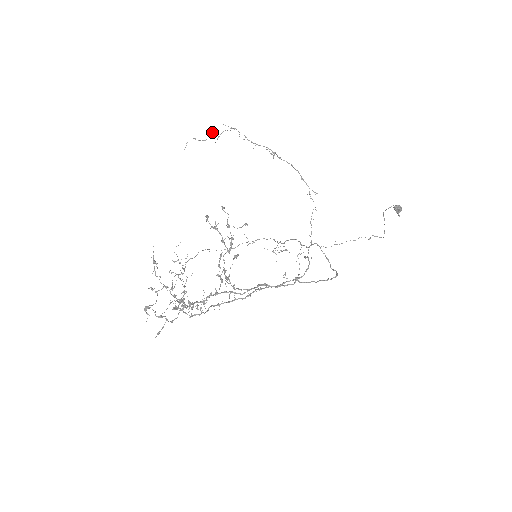
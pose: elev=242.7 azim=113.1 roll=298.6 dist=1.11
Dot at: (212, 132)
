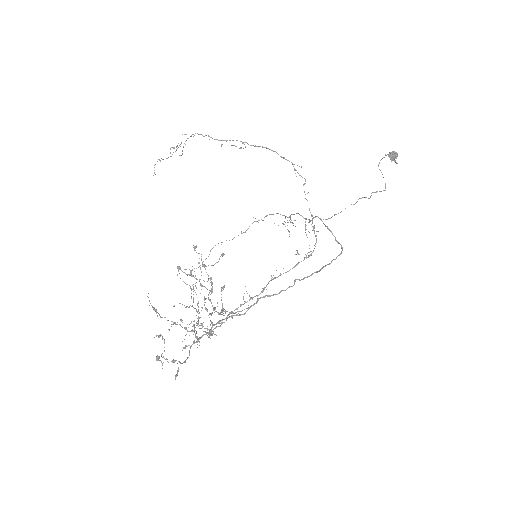
Dot at: (174, 147)
